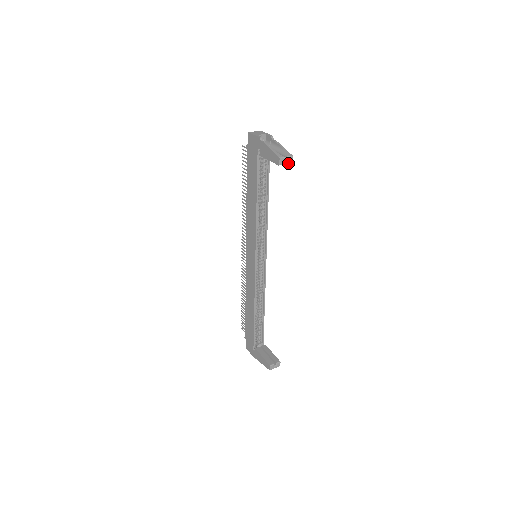
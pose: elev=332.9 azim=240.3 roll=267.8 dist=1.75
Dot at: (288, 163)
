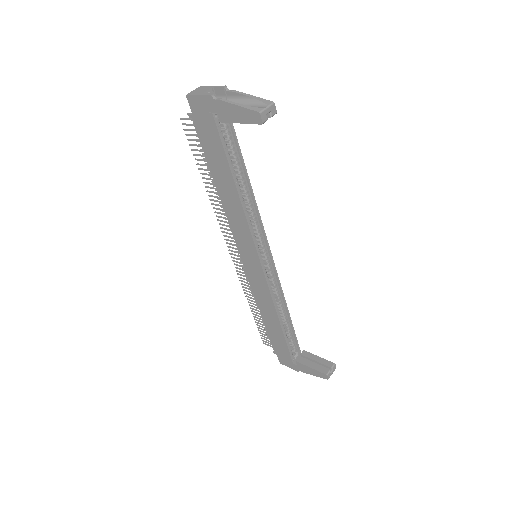
Dot at: (272, 115)
